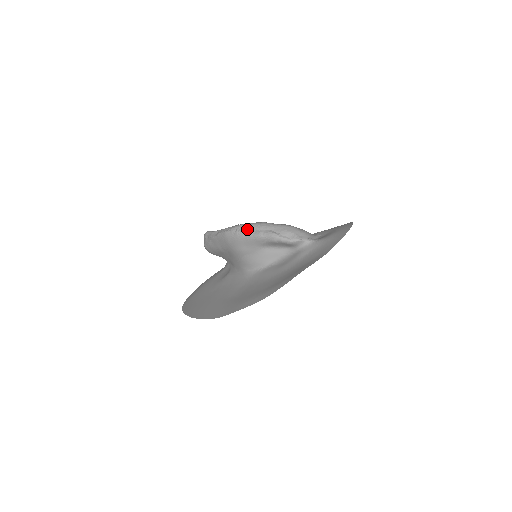
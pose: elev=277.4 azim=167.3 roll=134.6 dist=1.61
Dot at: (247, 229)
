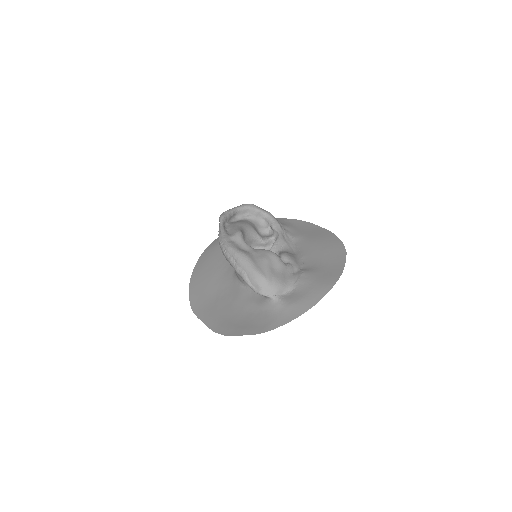
Dot at: (231, 257)
